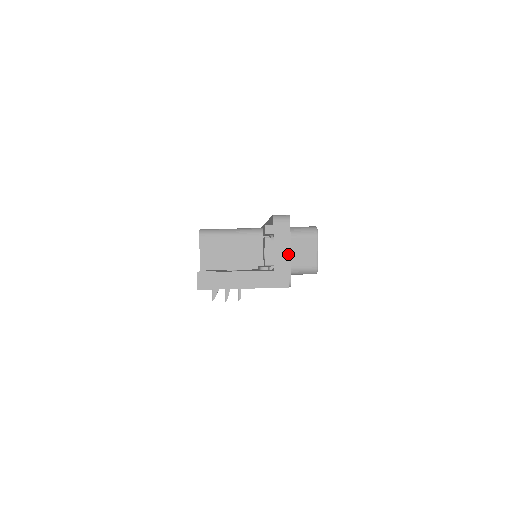
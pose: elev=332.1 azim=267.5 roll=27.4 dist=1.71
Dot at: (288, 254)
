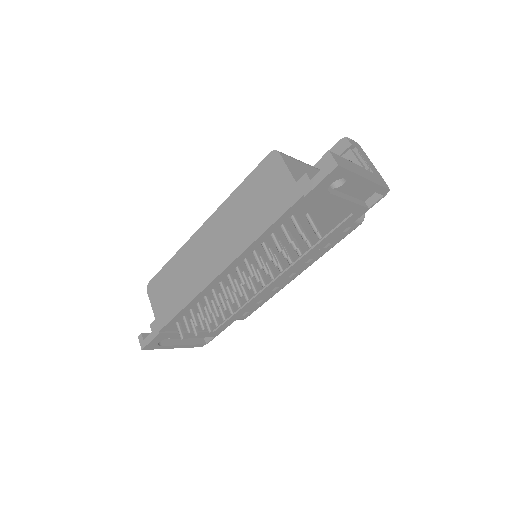
Dot at: (373, 165)
